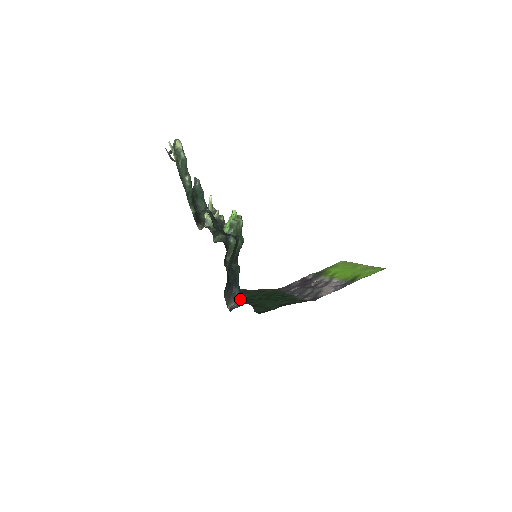
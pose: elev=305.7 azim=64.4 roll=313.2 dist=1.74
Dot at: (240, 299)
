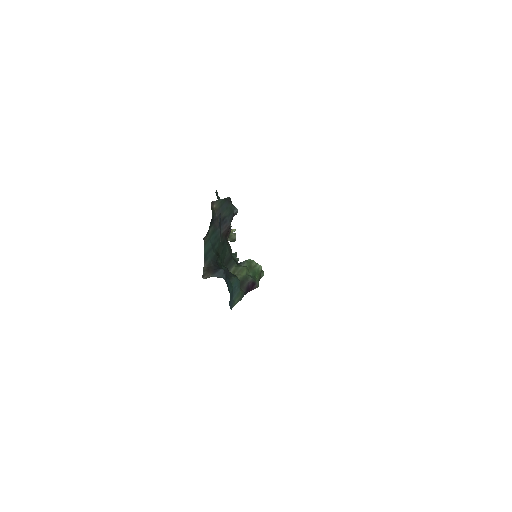
Dot at: occluded
